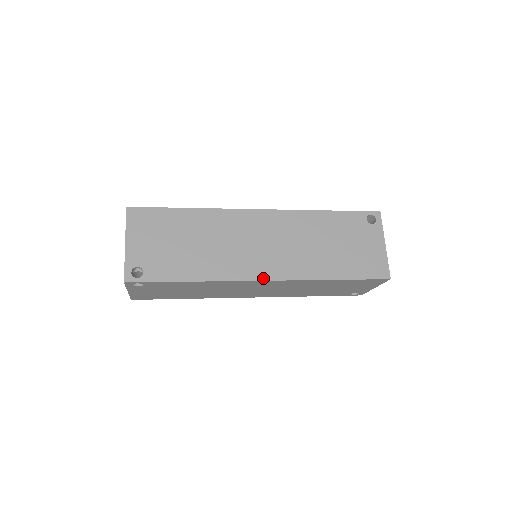
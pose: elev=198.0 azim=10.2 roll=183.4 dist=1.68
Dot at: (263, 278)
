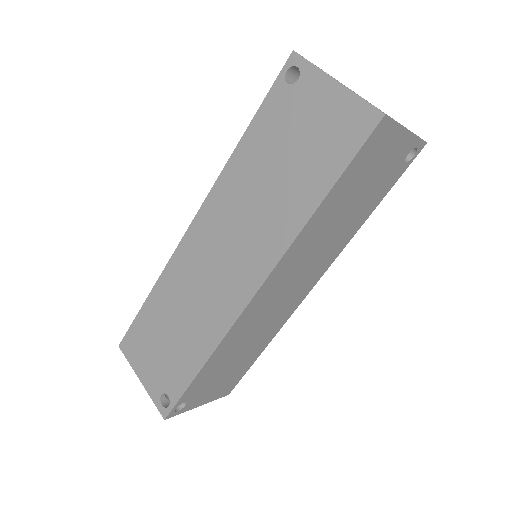
Dot at: (251, 294)
